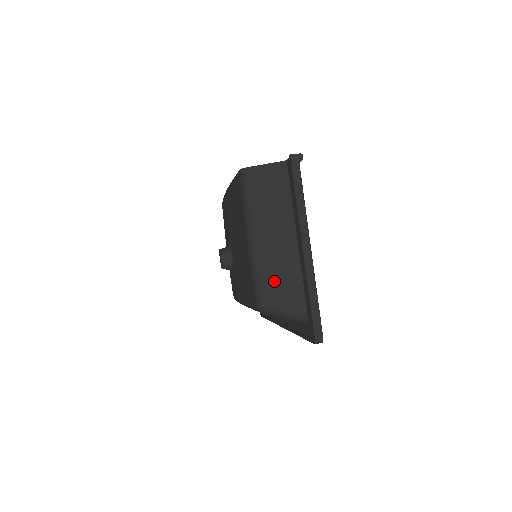
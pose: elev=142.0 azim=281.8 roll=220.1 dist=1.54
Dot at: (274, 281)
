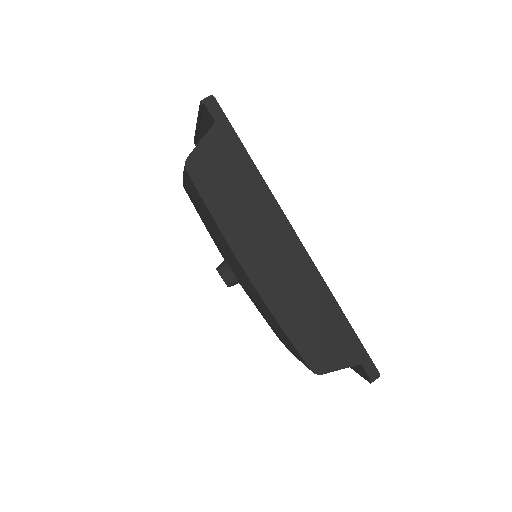
Dot at: occluded
